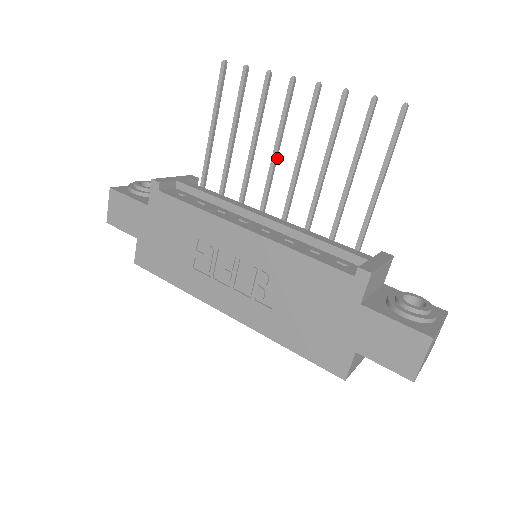
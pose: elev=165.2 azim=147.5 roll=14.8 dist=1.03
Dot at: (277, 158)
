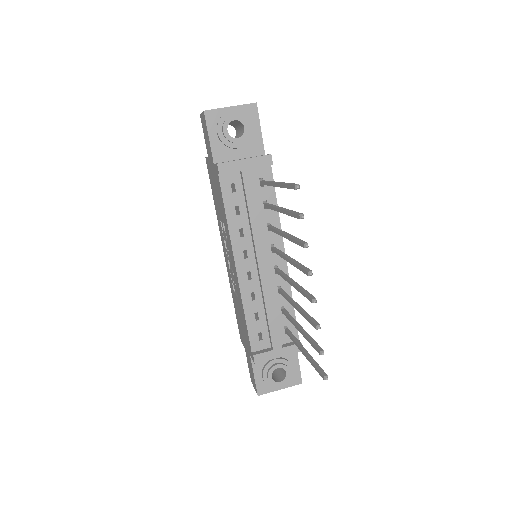
Dot at: occluded
